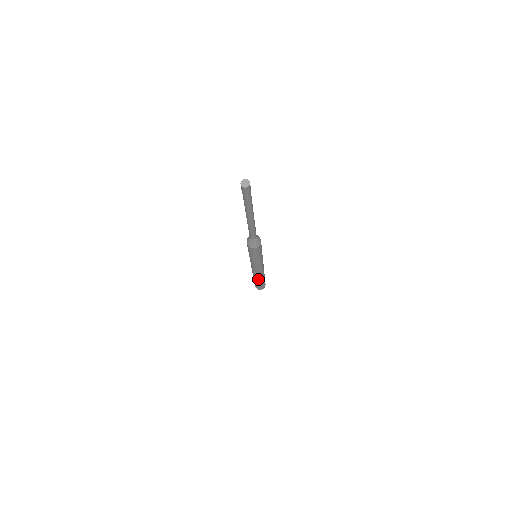
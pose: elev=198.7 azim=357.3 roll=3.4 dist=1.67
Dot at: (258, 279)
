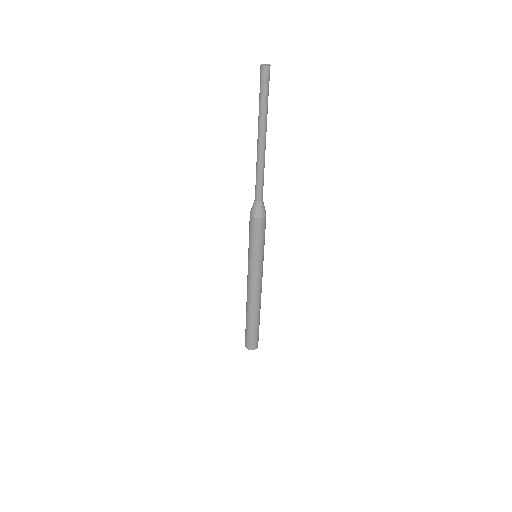
Dot at: (254, 315)
